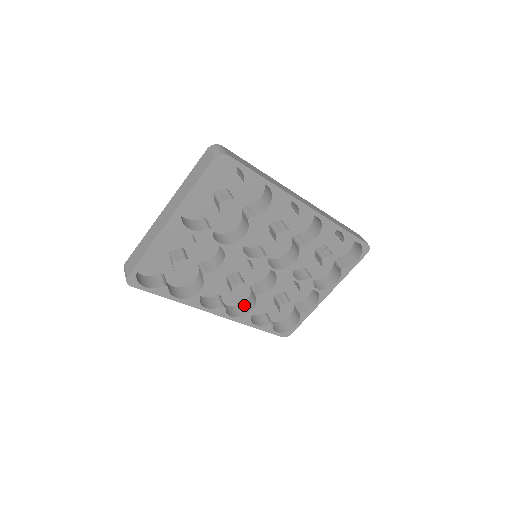
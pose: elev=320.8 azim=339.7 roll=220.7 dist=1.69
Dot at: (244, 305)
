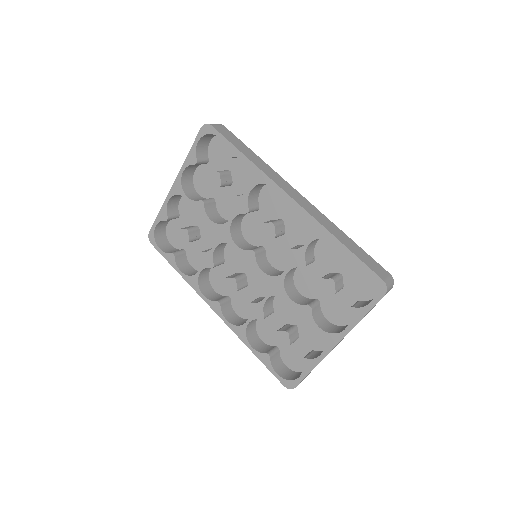
Dot at: occluded
